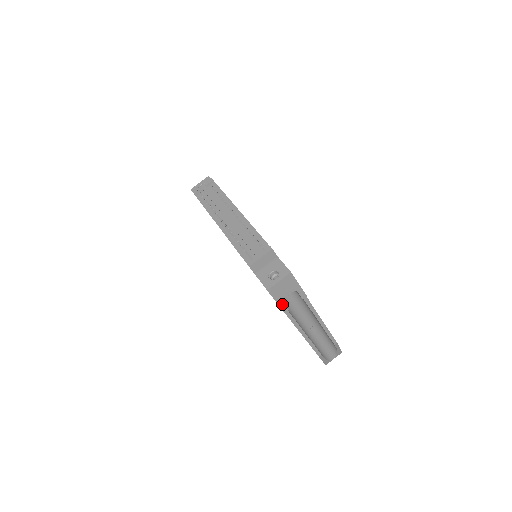
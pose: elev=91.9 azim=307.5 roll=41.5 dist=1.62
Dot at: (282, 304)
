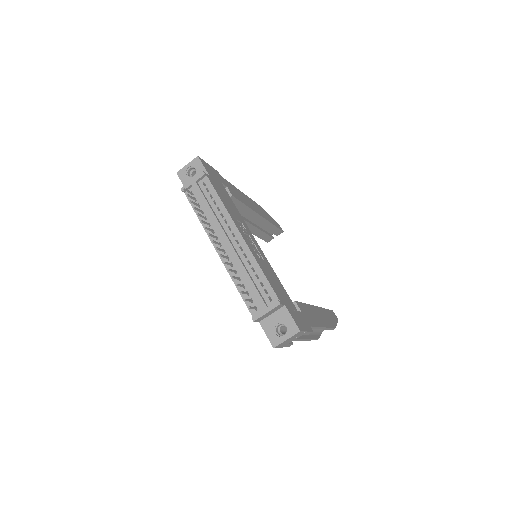
Dot at: (287, 345)
